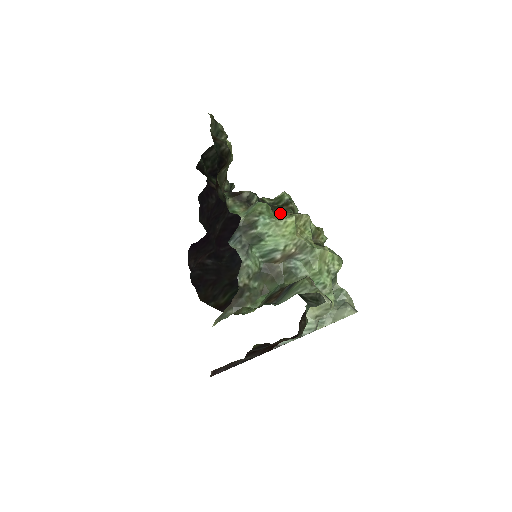
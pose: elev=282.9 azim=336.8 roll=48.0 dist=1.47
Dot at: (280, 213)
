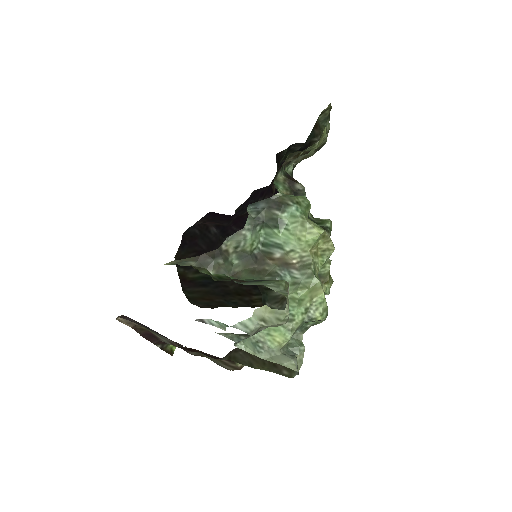
Dot at: occluded
